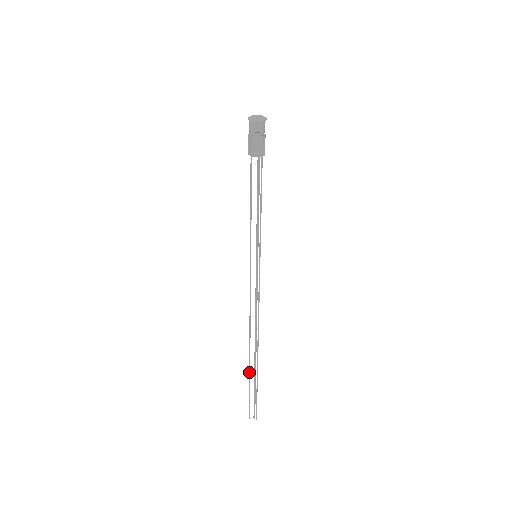
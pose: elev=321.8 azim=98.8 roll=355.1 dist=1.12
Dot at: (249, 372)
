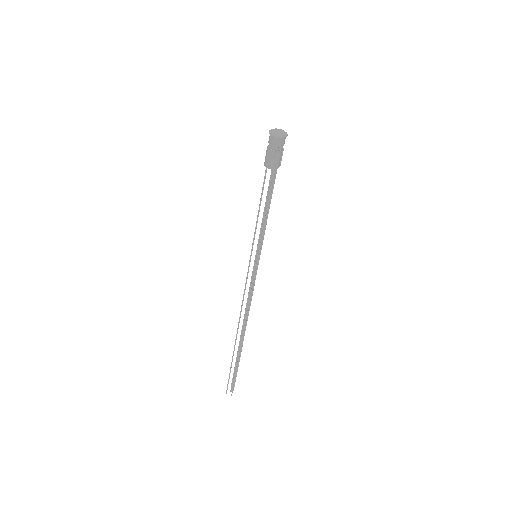
Dot at: occluded
